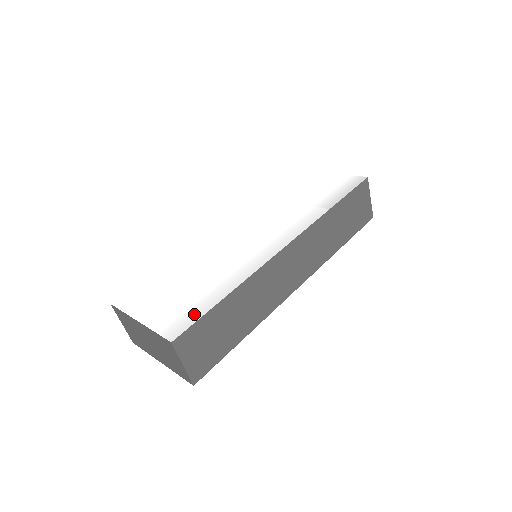
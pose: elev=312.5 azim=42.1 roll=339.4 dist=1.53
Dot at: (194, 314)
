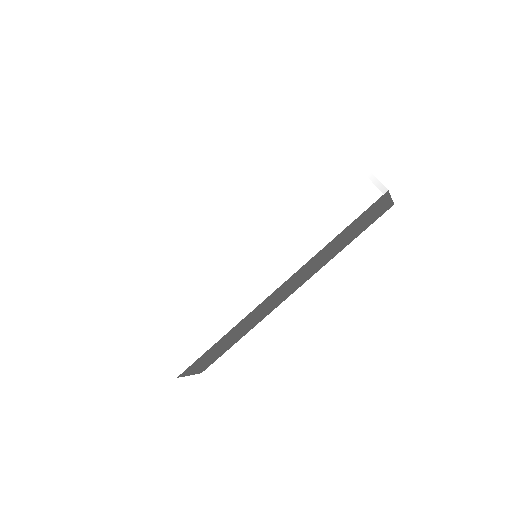
Dot at: (193, 353)
